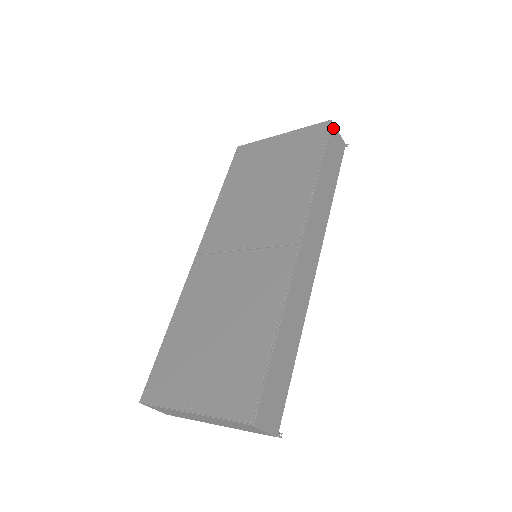
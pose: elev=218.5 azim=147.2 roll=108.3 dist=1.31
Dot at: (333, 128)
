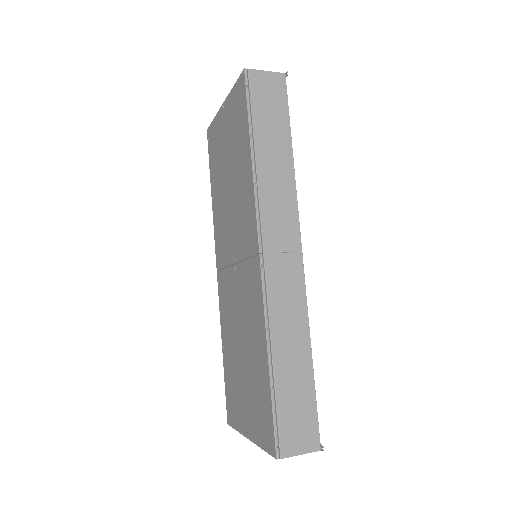
Dot at: (253, 75)
